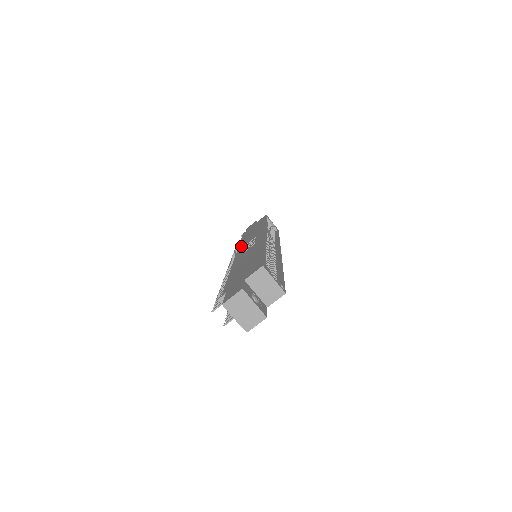
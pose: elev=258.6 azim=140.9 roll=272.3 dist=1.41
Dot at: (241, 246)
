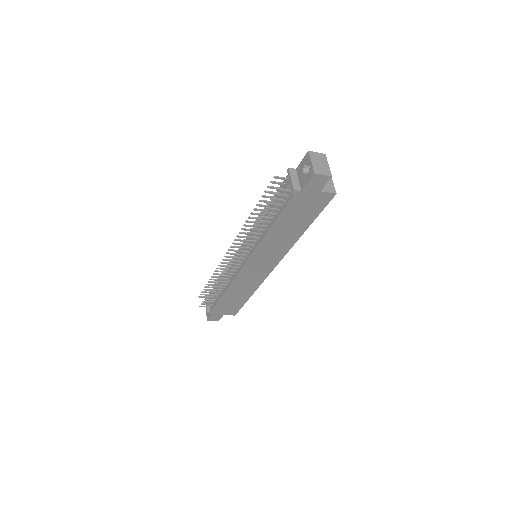
Dot at: occluded
